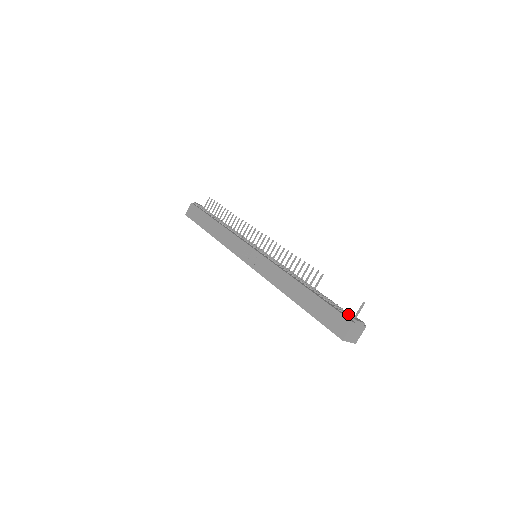
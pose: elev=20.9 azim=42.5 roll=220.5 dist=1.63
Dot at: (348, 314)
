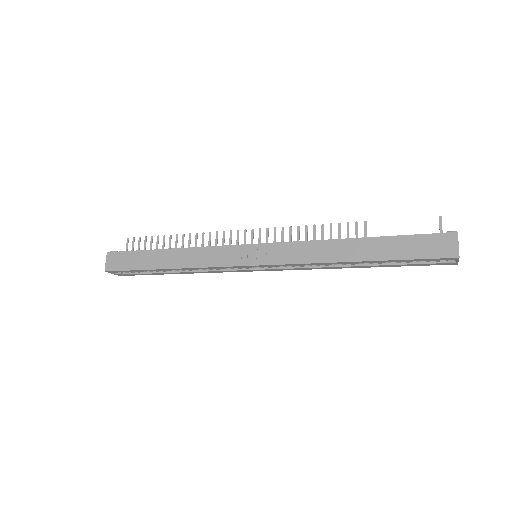
Dot at: occluded
